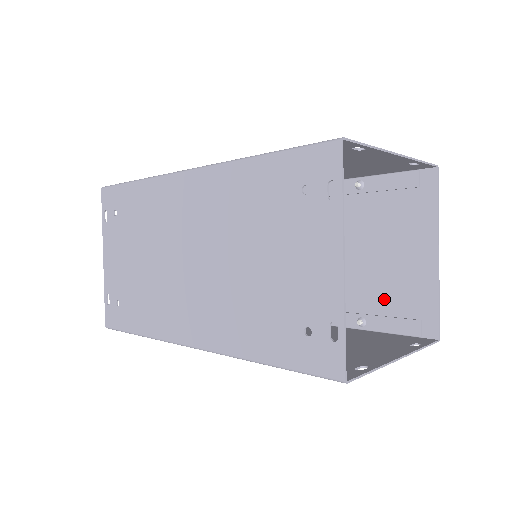
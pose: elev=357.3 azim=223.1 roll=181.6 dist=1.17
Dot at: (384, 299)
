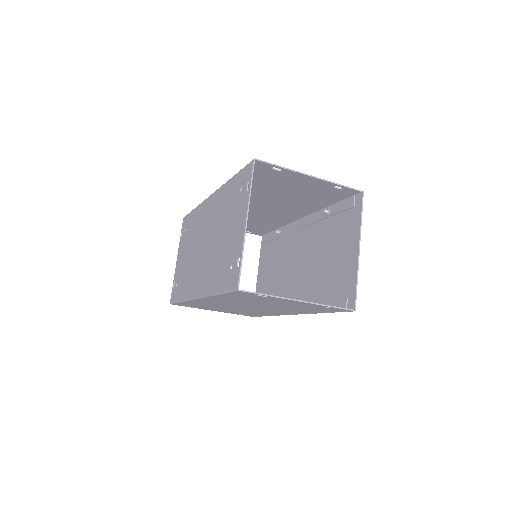
Dot at: (332, 287)
